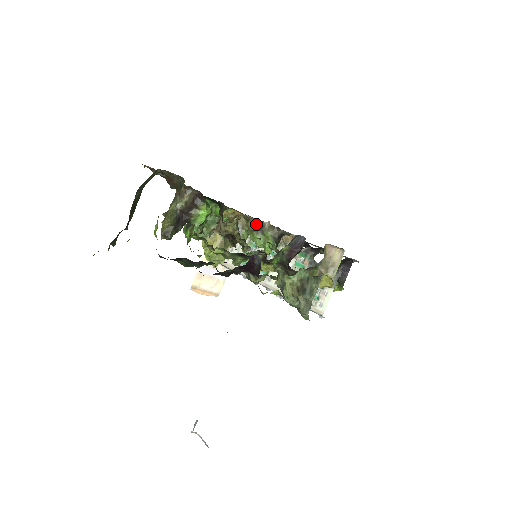
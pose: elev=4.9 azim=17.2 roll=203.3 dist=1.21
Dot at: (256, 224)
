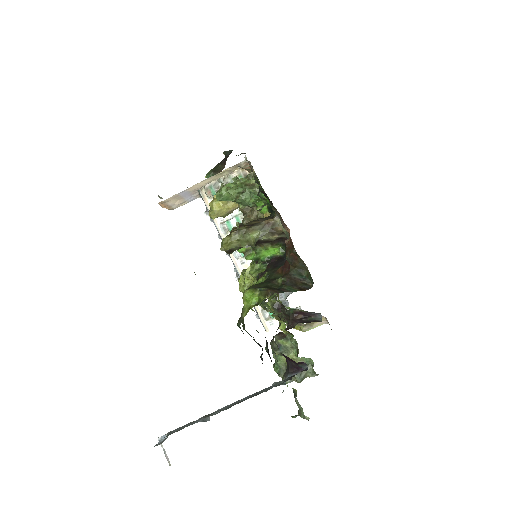
Dot at: occluded
